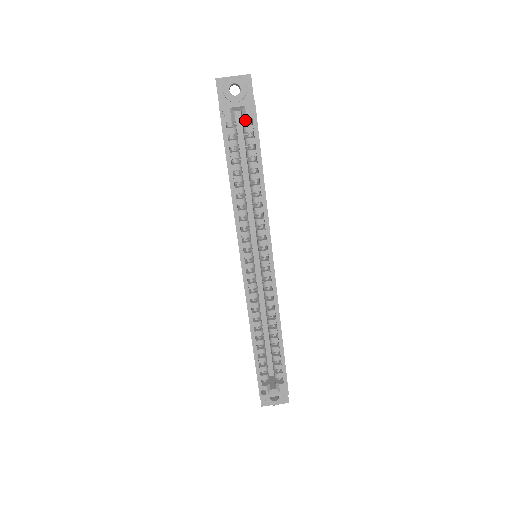
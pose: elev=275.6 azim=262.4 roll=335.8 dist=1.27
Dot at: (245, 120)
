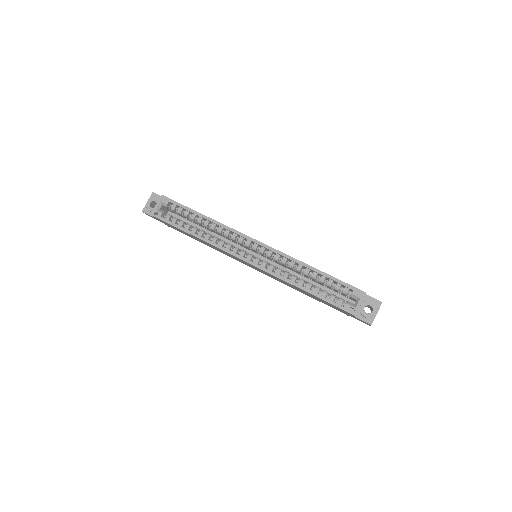
Dot at: (169, 207)
